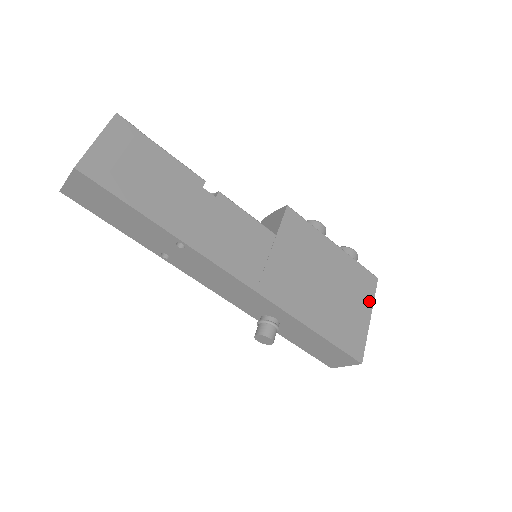
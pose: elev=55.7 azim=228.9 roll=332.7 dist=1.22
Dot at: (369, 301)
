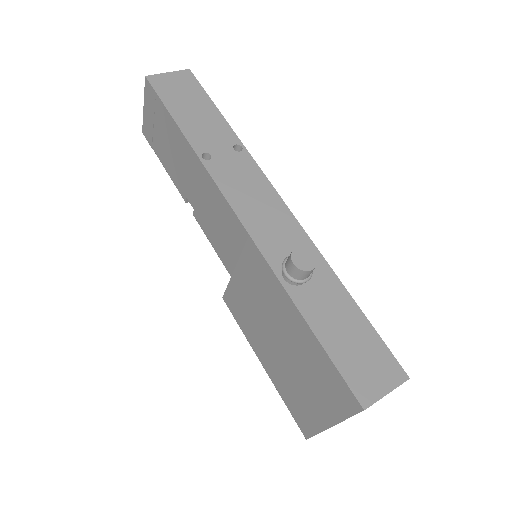
Dot at: occluded
